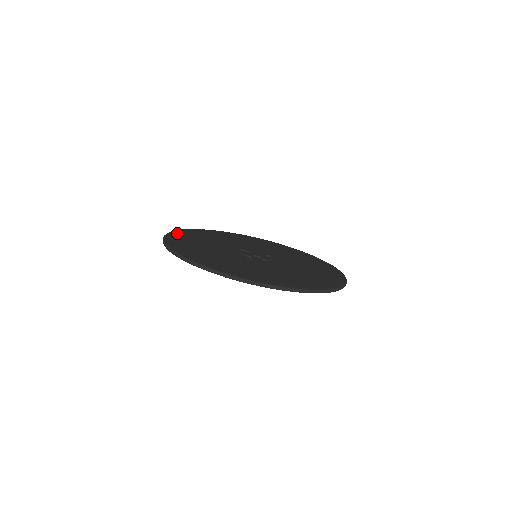
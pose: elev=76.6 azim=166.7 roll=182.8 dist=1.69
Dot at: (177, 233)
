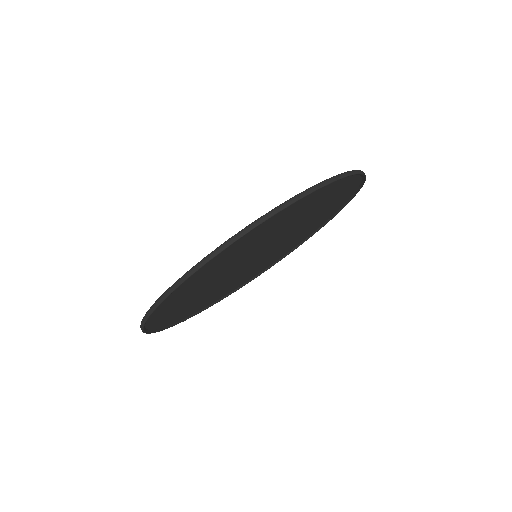
Dot at: occluded
